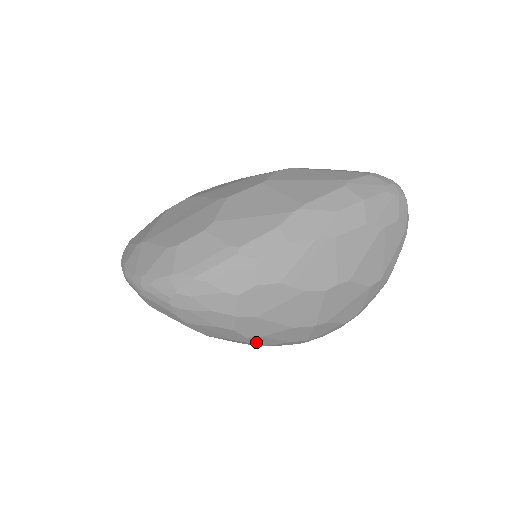
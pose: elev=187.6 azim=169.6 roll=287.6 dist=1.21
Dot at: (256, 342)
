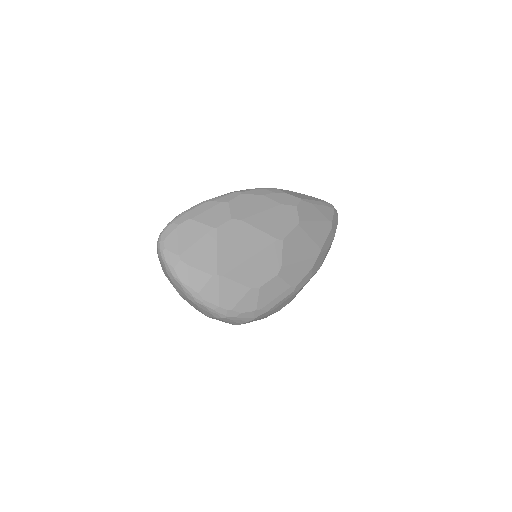
Dot at: occluded
